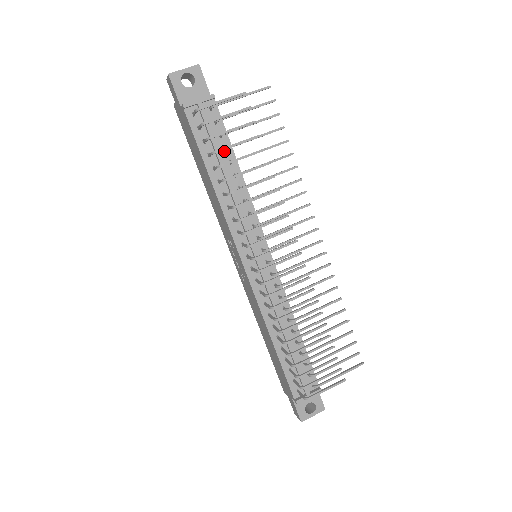
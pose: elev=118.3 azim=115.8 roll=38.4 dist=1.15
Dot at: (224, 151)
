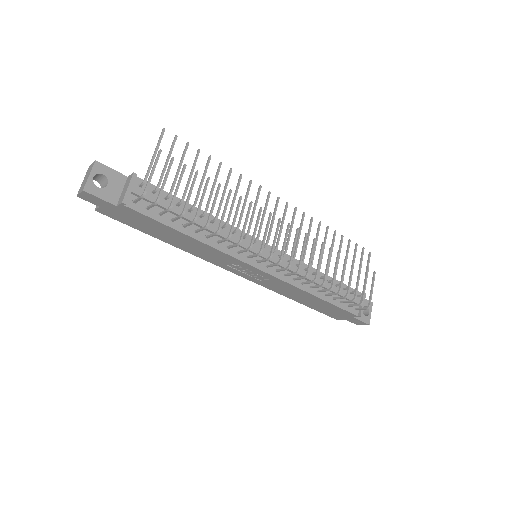
Dot at: (178, 207)
